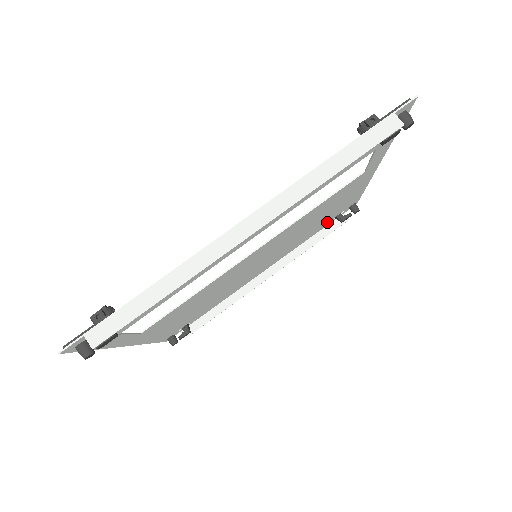
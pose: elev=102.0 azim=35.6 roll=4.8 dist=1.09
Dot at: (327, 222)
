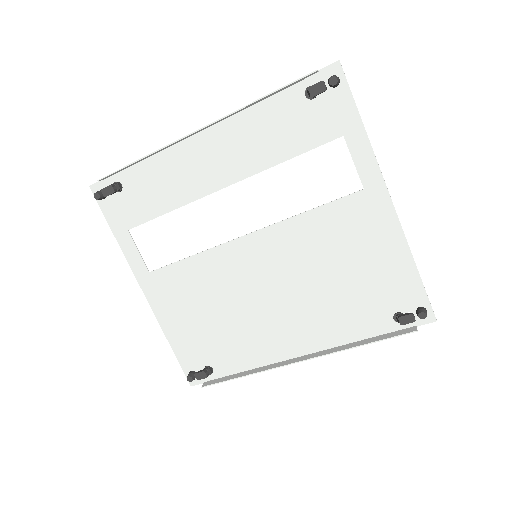
Dot at: (381, 316)
